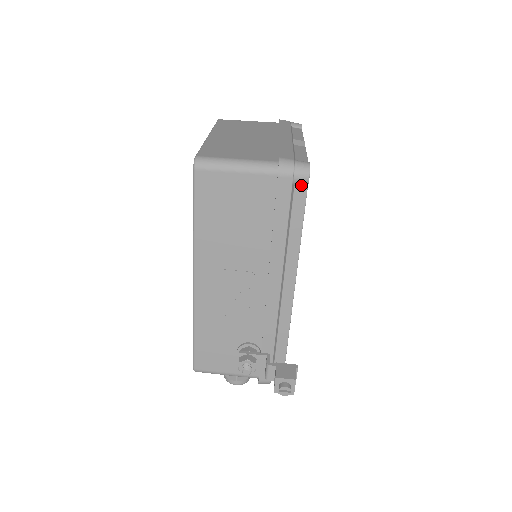
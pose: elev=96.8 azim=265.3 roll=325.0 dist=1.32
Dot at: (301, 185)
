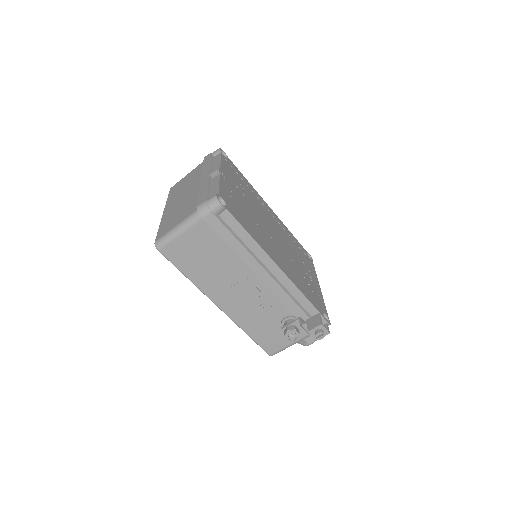
Dot at: (222, 211)
